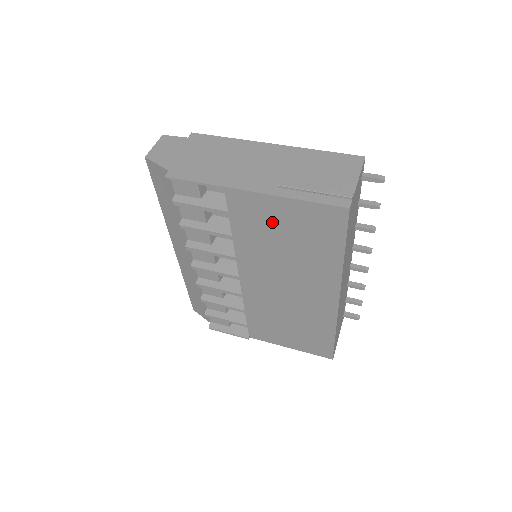
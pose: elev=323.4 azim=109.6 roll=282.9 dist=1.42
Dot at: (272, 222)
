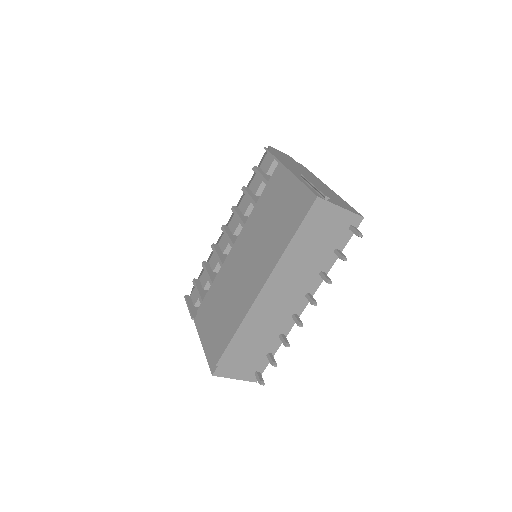
Dot at: (279, 197)
